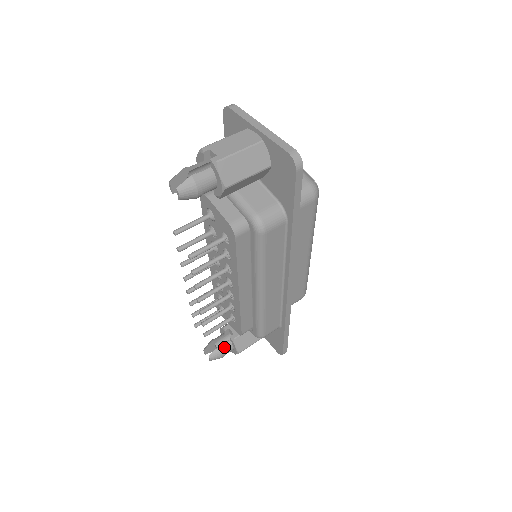
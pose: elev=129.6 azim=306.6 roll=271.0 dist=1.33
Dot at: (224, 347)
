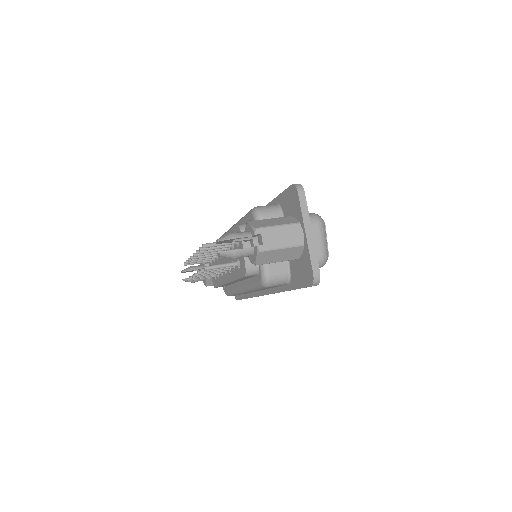
Dot at: occluded
